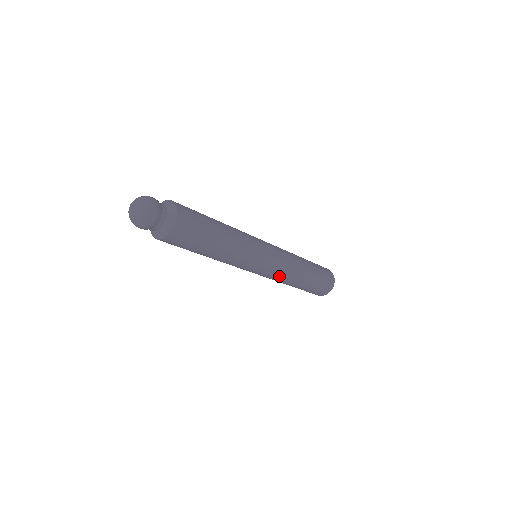
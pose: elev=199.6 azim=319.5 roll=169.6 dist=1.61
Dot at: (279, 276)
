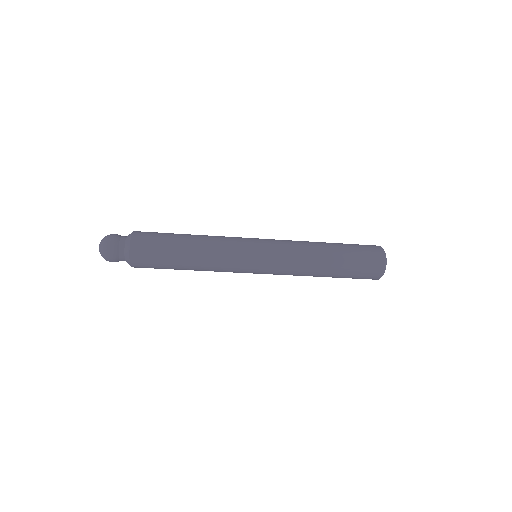
Dot at: (286, 274)
